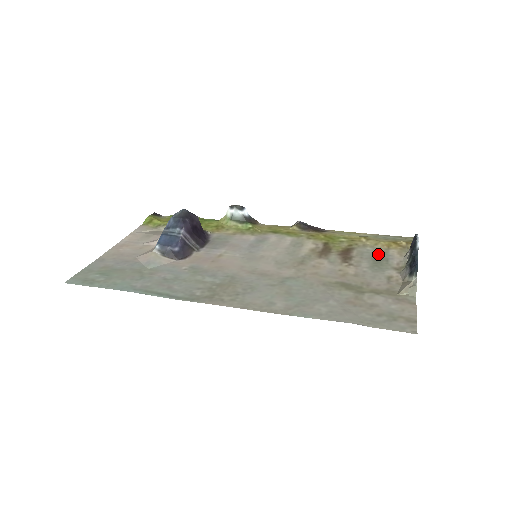
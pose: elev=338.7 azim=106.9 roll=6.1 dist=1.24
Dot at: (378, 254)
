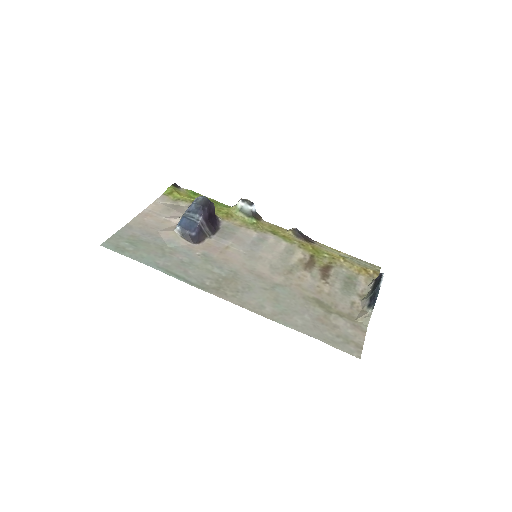
Dot at: (350, 278)
